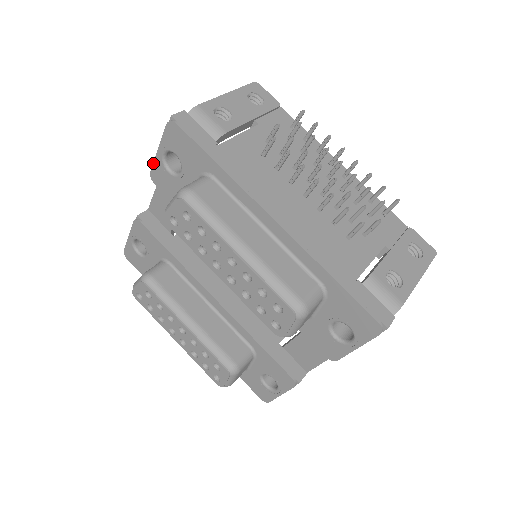
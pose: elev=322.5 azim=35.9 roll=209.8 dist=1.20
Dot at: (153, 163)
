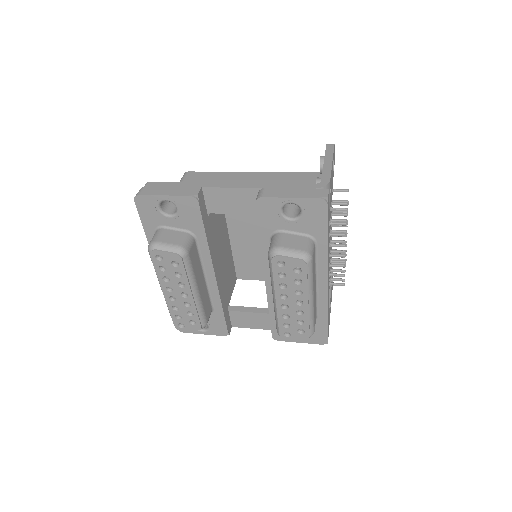
Dot at: (273, 197)
